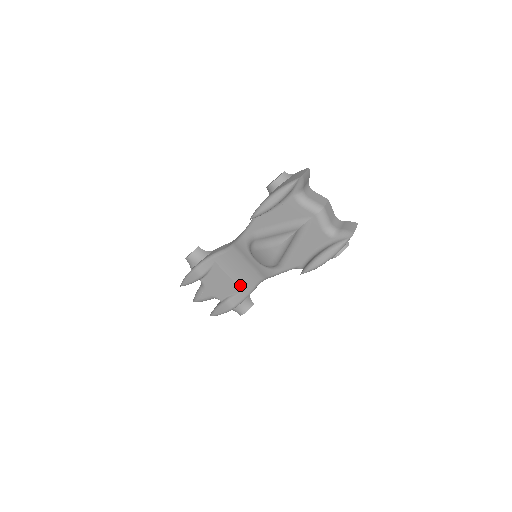
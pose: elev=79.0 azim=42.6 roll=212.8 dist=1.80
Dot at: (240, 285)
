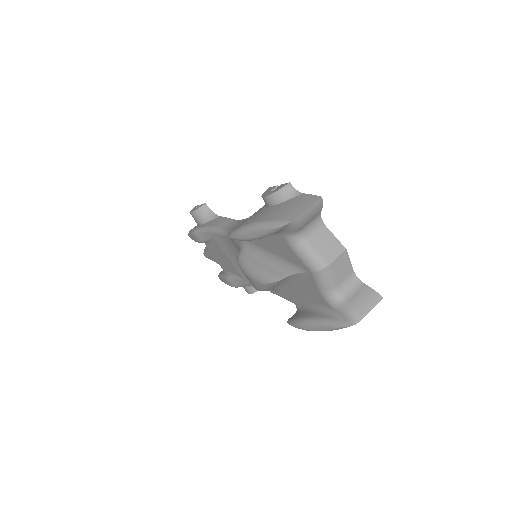
Dot at: (240, 272)
